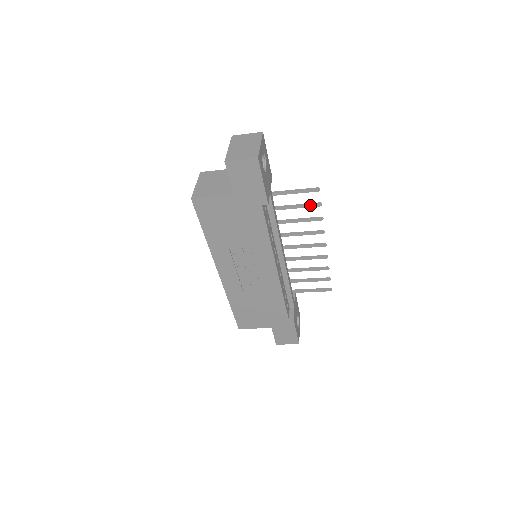
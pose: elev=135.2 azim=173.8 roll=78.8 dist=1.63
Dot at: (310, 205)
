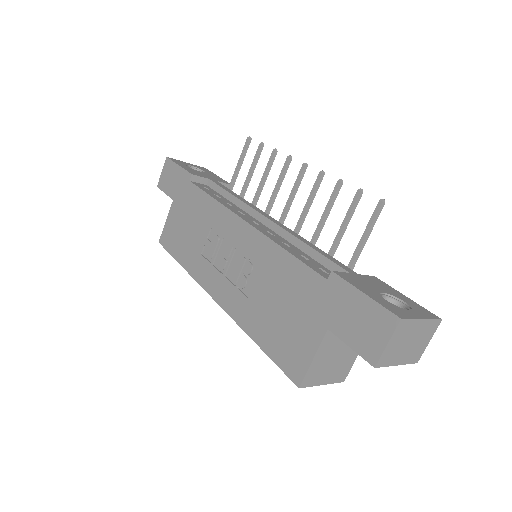
Dot at: (255, 155)
